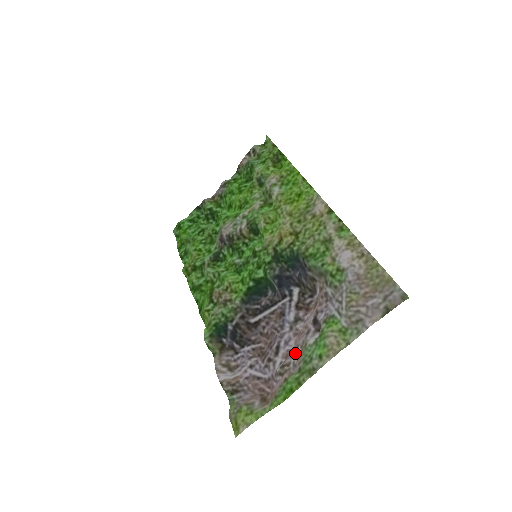
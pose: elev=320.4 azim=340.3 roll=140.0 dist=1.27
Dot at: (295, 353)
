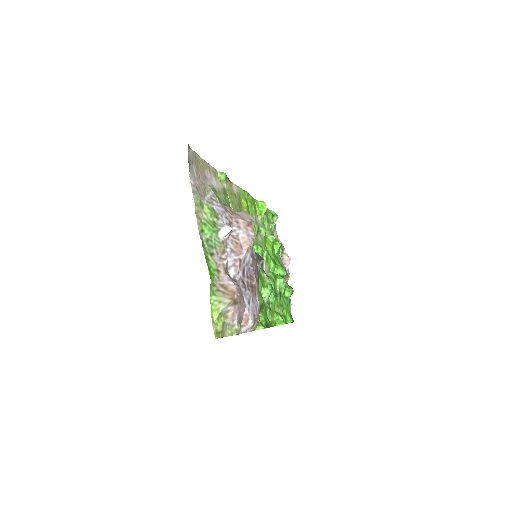
Dot at: (230, 255)
